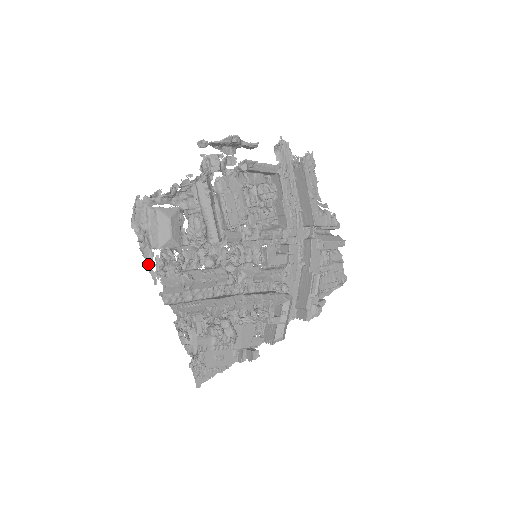
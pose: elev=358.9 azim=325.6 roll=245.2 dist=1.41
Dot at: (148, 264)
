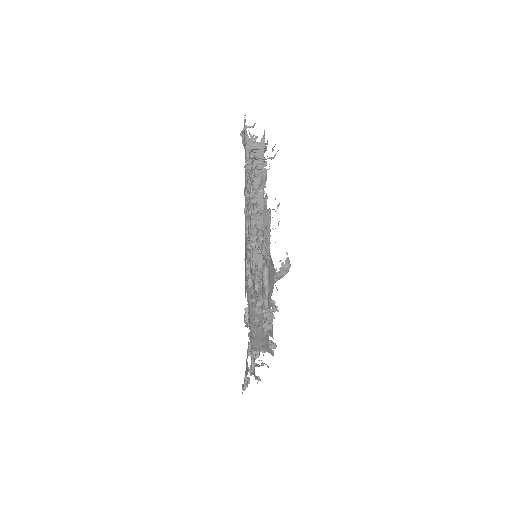
Dot at: occluded
